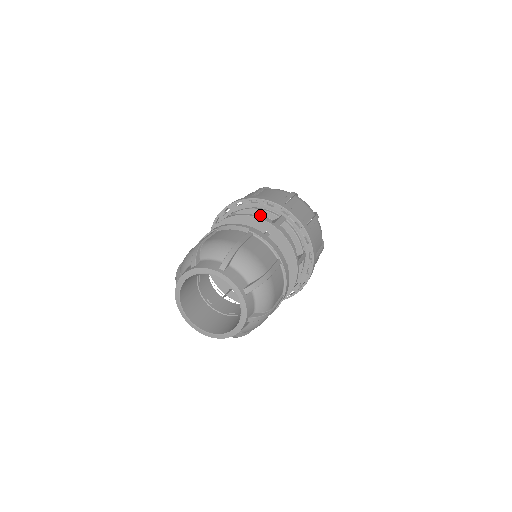
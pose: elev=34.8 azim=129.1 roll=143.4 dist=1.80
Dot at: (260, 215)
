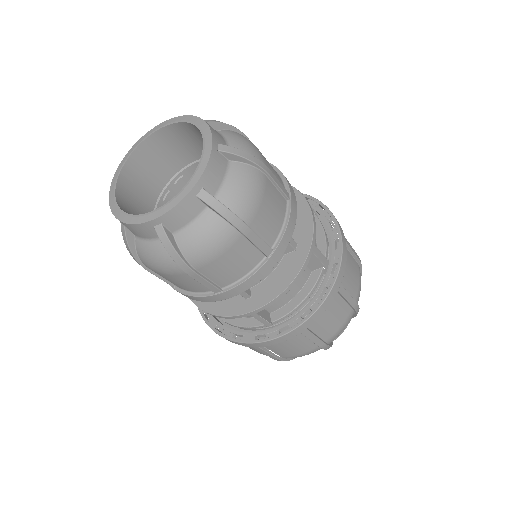
Dot at: occluded
